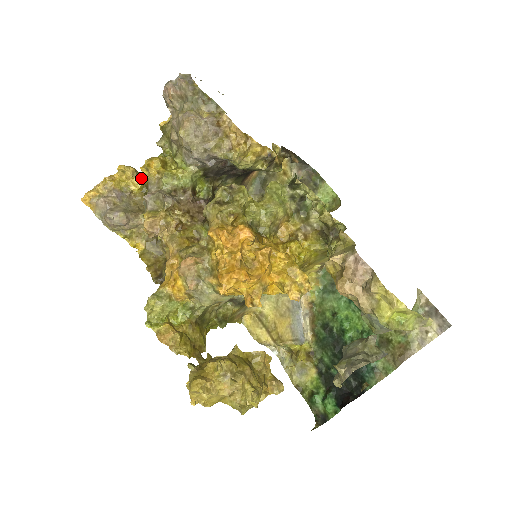
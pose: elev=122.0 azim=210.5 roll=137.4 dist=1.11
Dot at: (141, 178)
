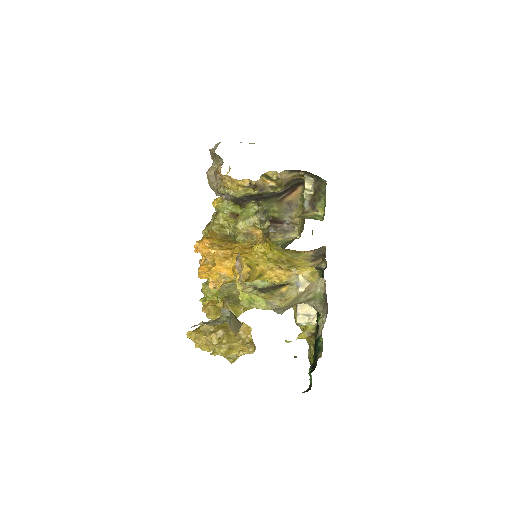
Dot at: occluded
